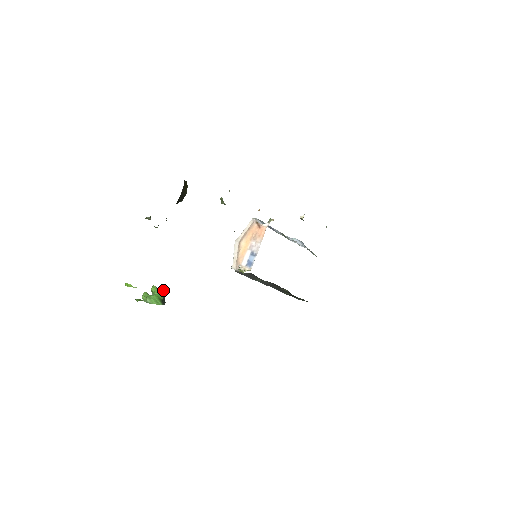
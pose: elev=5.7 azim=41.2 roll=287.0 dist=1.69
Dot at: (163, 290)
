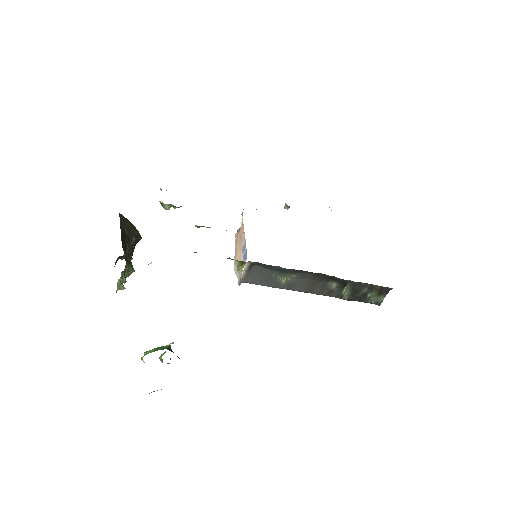
Dot at: (168, 345)
